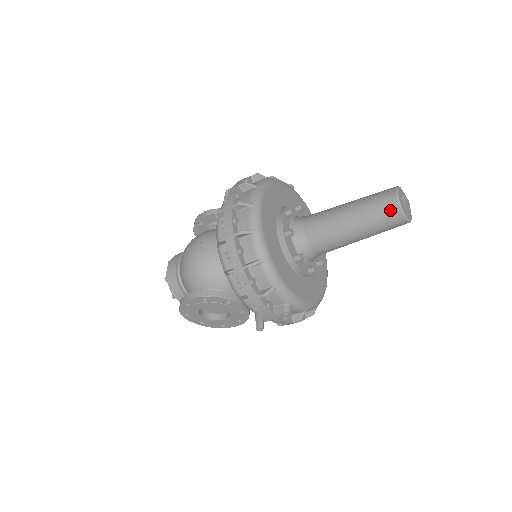
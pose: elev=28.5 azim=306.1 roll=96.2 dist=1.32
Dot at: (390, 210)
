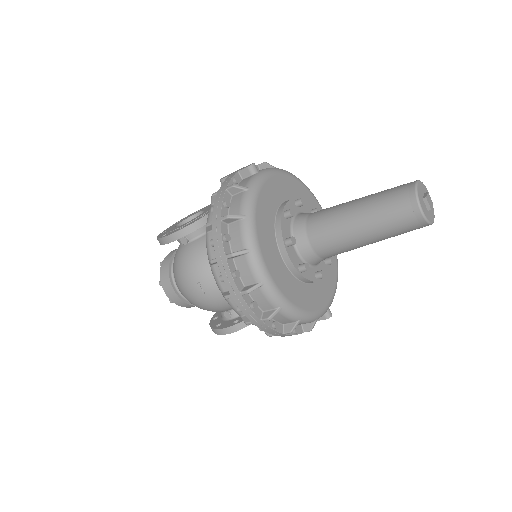
Dot at: (416, 227)
